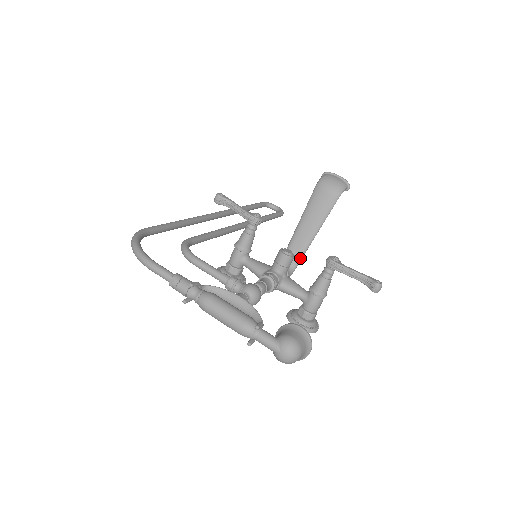
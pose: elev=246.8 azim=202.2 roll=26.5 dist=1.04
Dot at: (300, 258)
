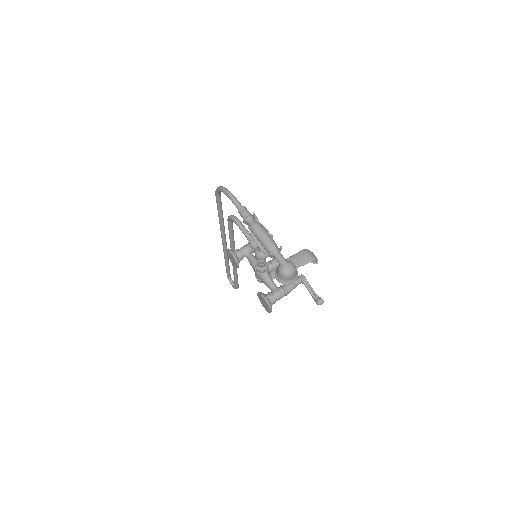
Dot at: occluded
